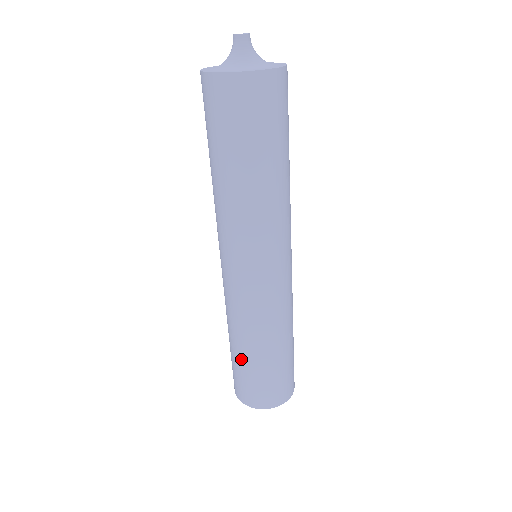
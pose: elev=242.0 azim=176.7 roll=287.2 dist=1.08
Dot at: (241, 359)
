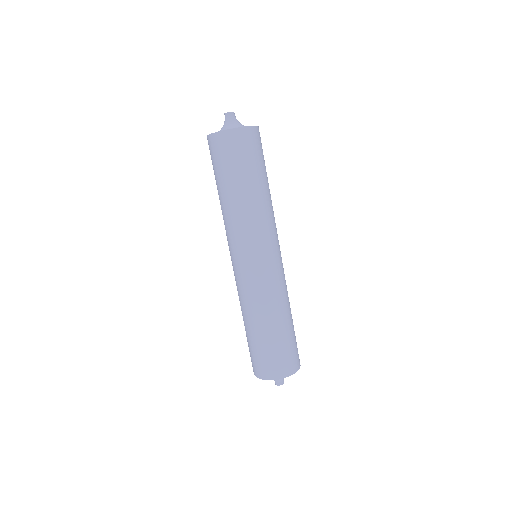
Dot at: occluded
